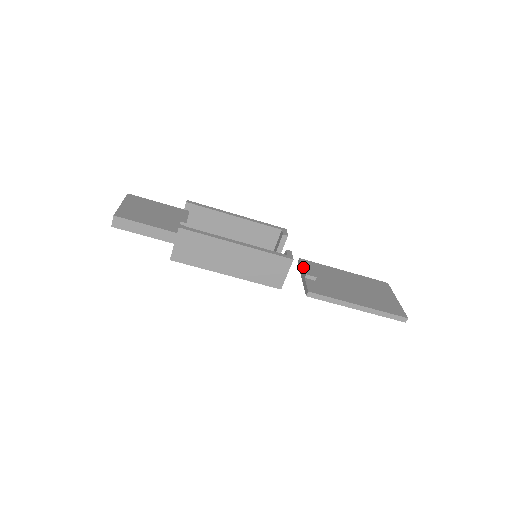
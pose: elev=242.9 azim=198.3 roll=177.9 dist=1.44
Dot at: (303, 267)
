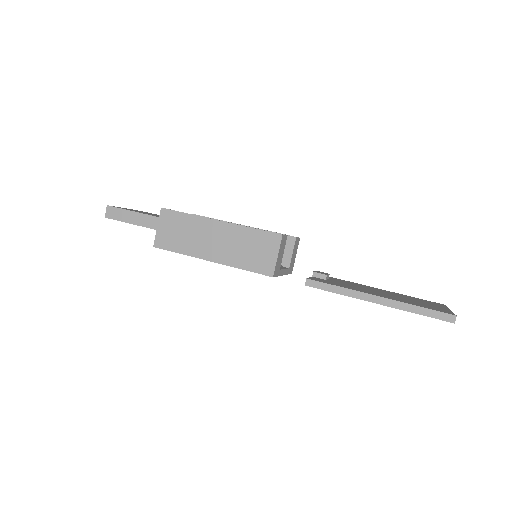
Dot at: occluded
